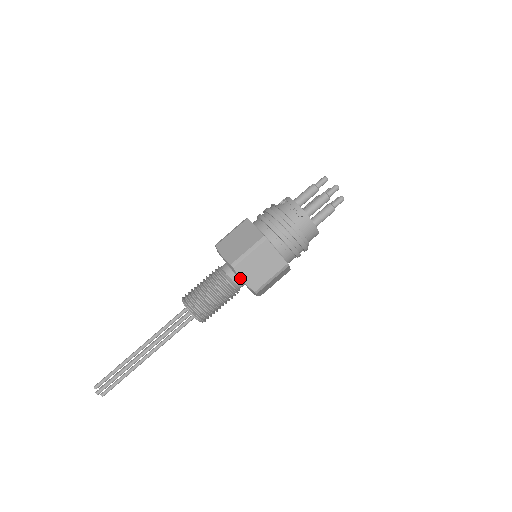
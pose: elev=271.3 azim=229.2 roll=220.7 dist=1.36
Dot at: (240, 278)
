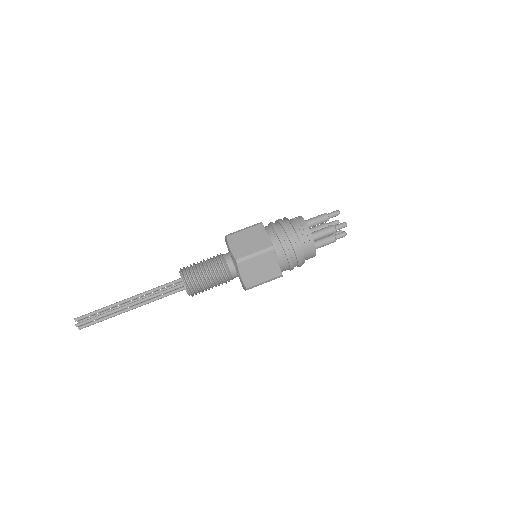
Dot at: (239, 273)
